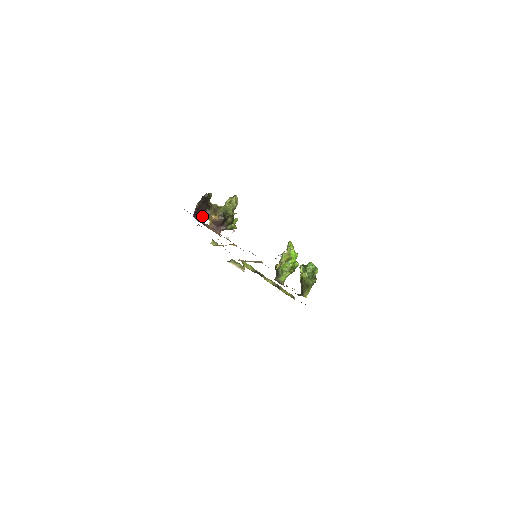
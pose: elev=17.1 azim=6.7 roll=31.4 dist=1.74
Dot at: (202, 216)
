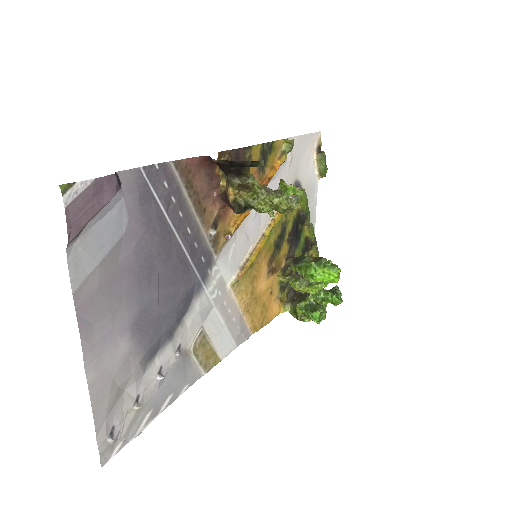
Dot at: occluded
